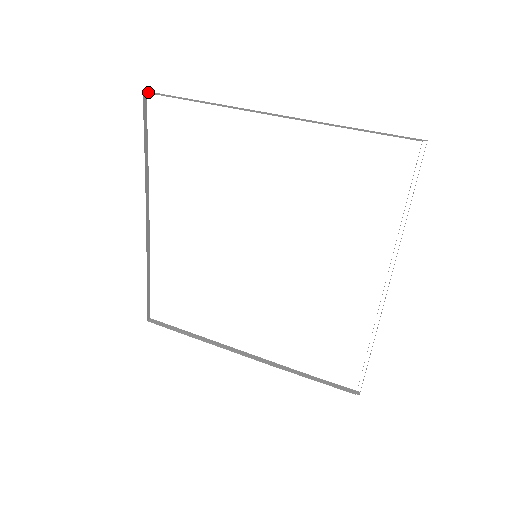
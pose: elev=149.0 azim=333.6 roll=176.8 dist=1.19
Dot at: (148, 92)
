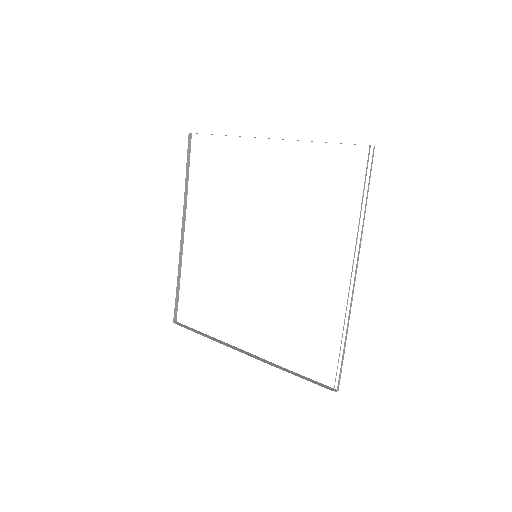
Dot at: occluded
